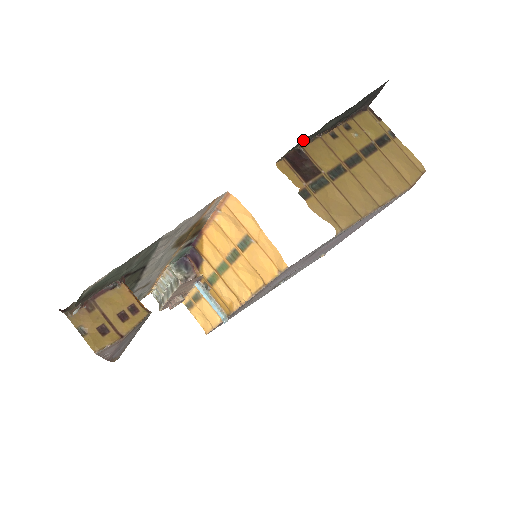
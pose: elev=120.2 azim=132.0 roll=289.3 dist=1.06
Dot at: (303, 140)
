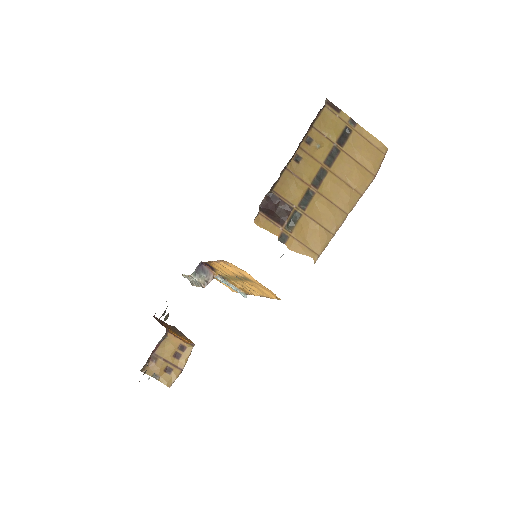
Dot at: (271, 188)
